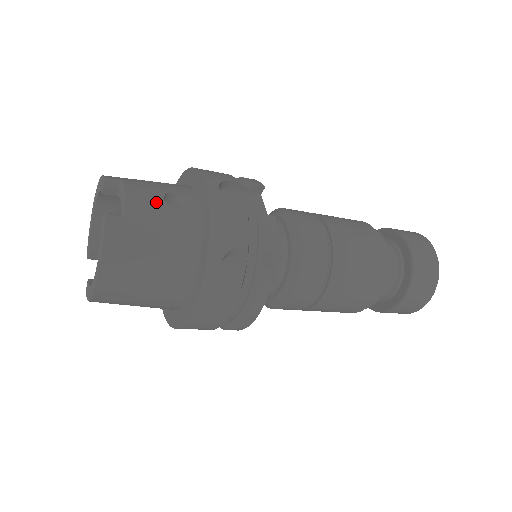
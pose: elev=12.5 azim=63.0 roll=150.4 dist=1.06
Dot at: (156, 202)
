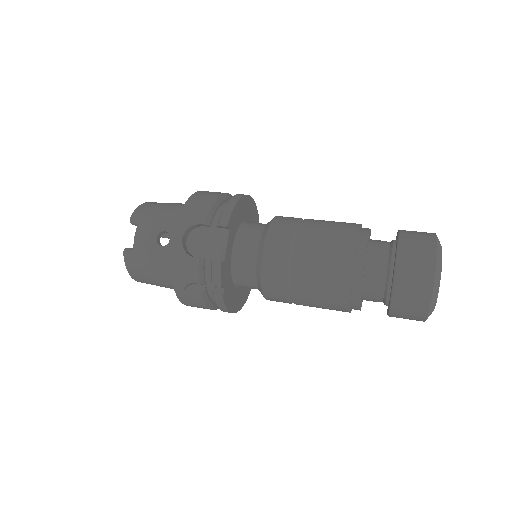
Dot at: (151, 242)
